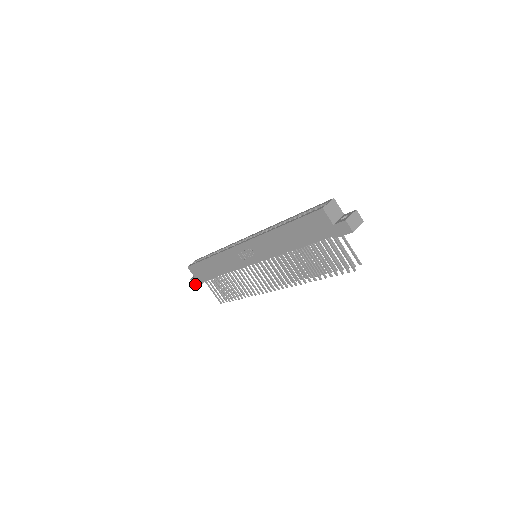
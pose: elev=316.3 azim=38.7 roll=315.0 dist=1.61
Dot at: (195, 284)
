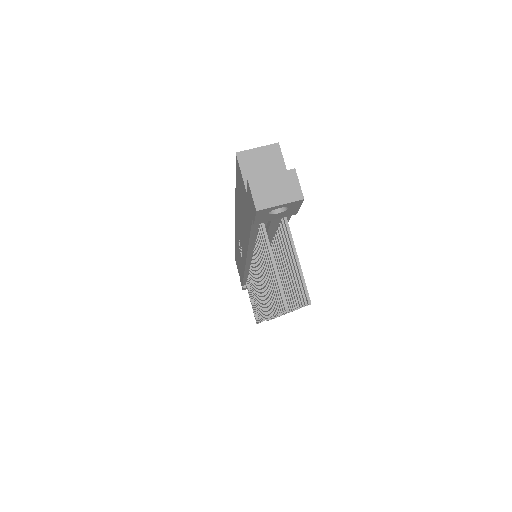
Dot at: occluded
